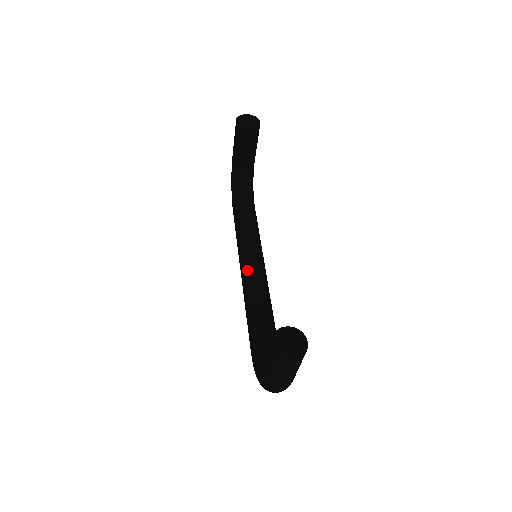
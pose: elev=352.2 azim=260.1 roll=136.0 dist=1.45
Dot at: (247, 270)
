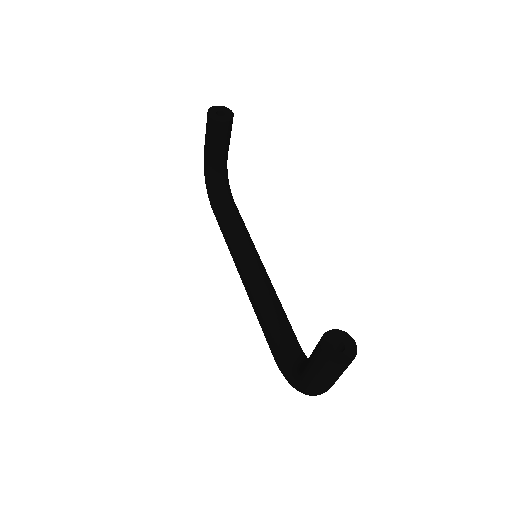
Dot at: (248, 272)
